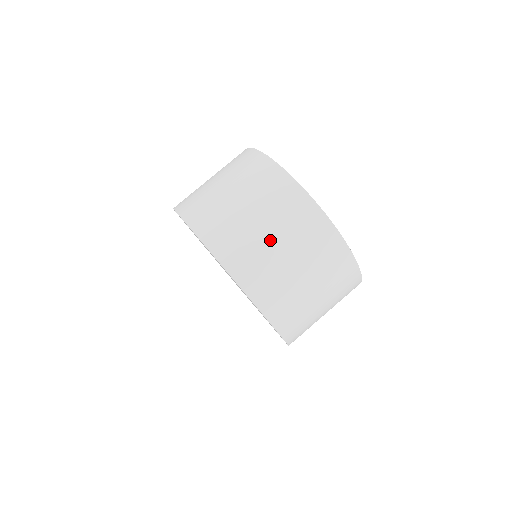
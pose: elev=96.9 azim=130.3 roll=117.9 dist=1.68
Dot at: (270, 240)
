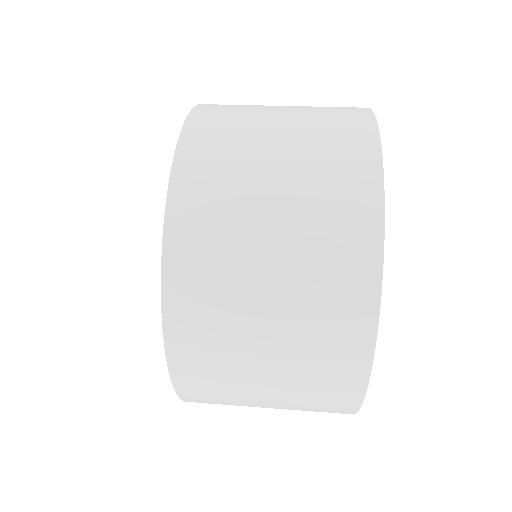
Dot at: (263, 269)
